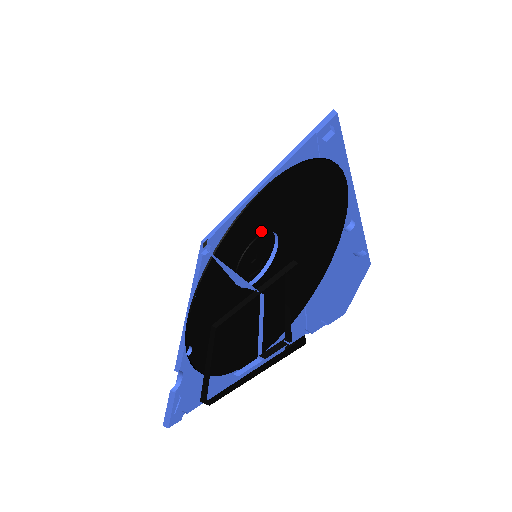
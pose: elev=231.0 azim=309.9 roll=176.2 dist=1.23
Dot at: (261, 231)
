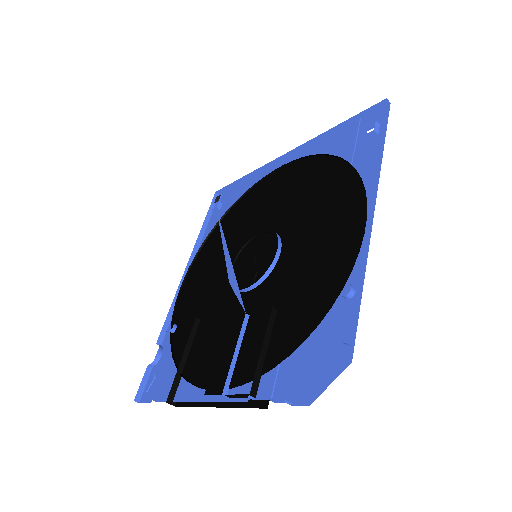
Dot at: (269, 224)
